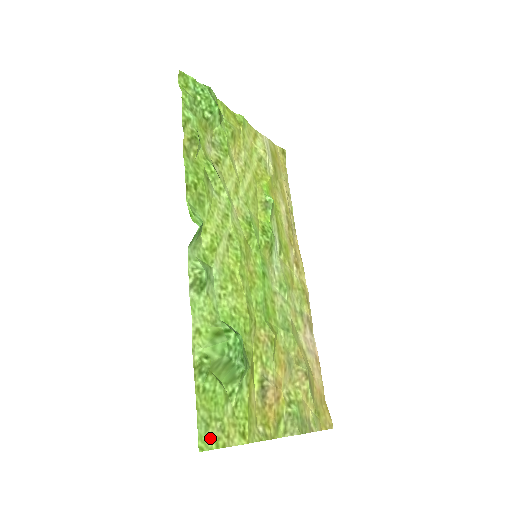
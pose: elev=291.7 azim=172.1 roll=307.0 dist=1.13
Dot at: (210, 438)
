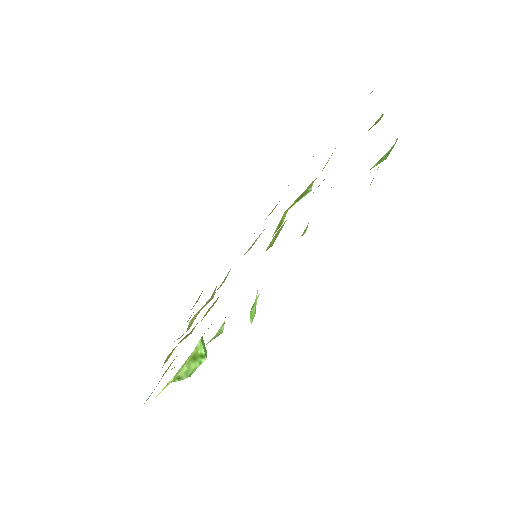
Dot at: occluded
